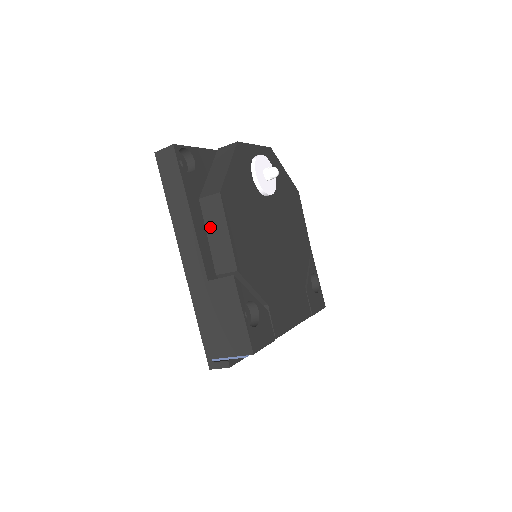
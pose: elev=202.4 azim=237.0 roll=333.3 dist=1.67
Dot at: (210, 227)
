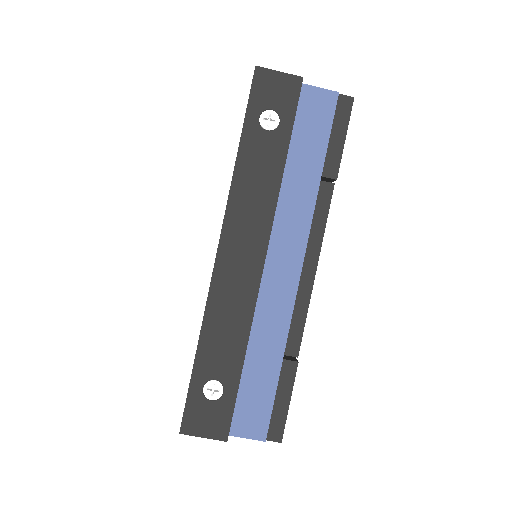
Dot at: occluded
